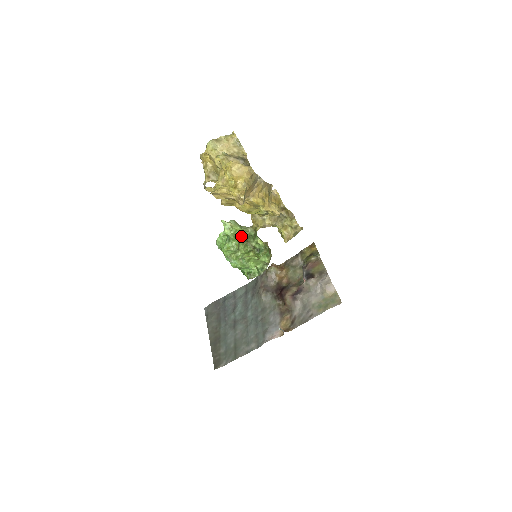
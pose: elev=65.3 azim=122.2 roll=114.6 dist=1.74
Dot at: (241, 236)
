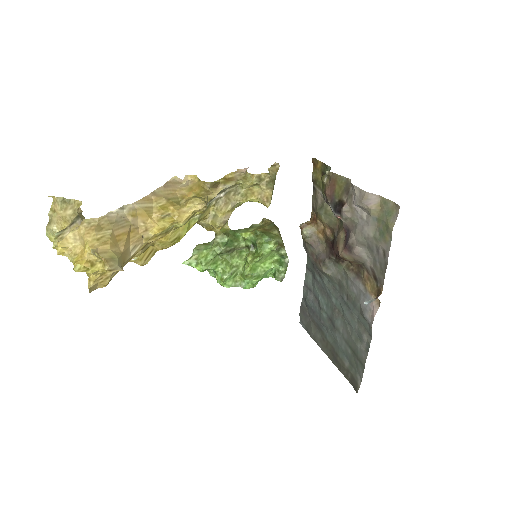
Dot at: (219, 254)
